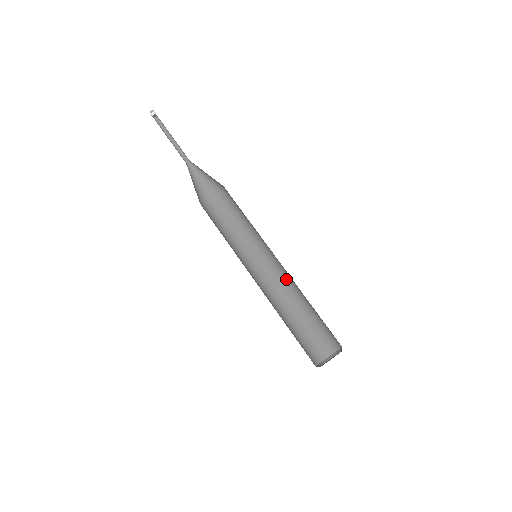
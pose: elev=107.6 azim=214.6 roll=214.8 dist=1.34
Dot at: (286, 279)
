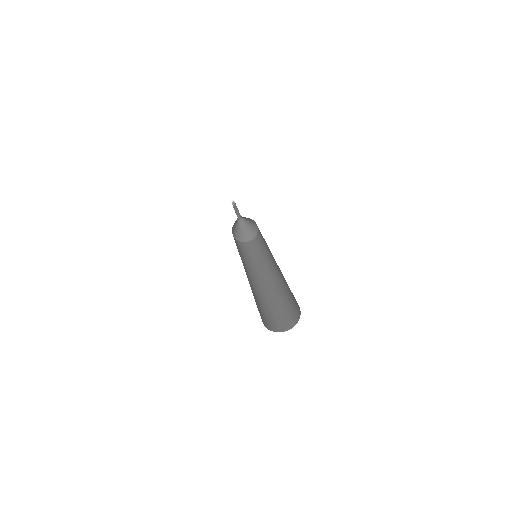
Dot at: (277, 274)
